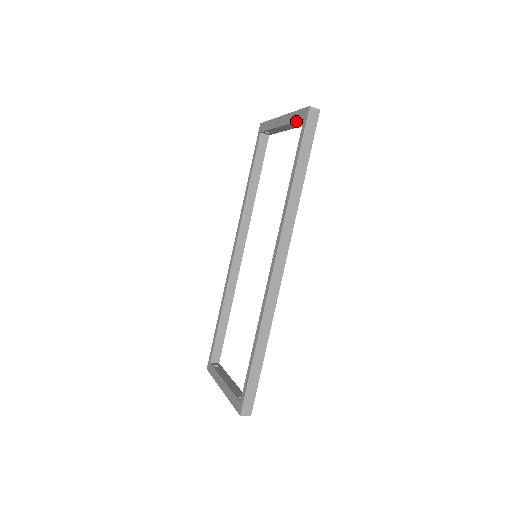
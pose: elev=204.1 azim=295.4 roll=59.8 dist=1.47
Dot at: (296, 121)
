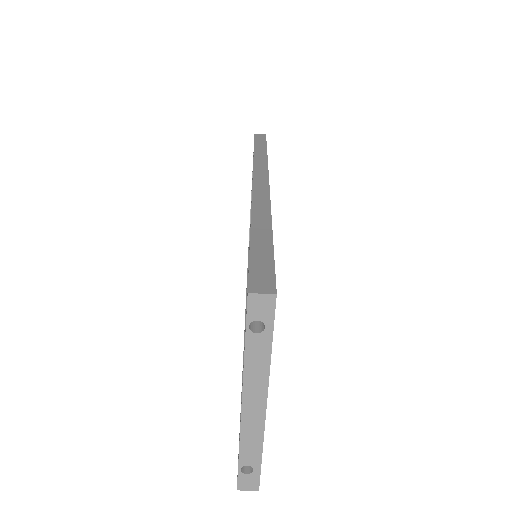
Dot at: occluded
